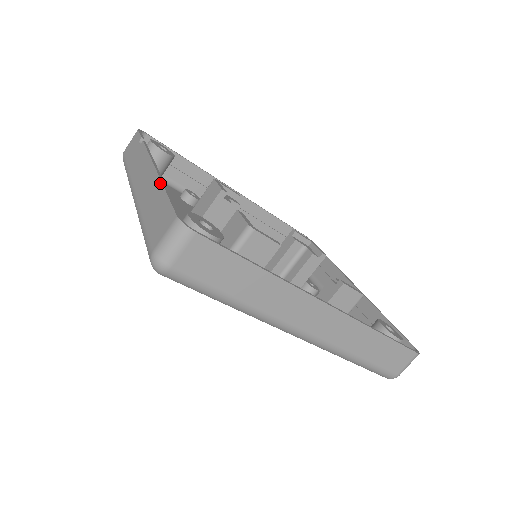
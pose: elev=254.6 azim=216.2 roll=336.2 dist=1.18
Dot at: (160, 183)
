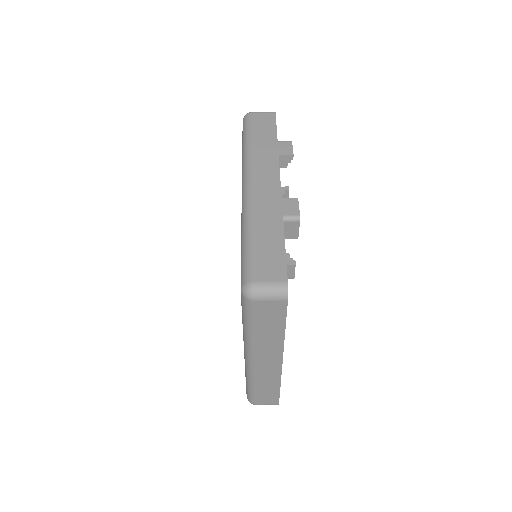
Dot at: occluded
